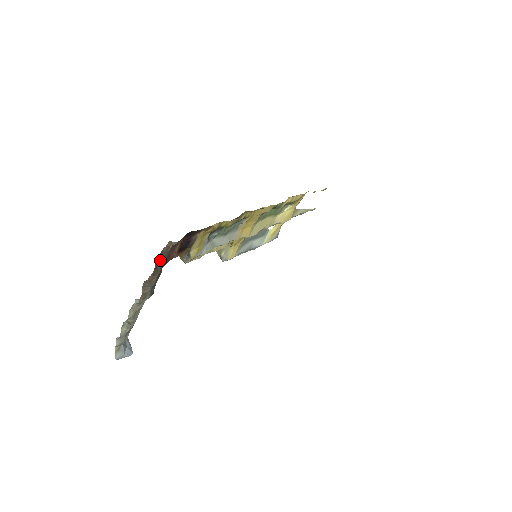
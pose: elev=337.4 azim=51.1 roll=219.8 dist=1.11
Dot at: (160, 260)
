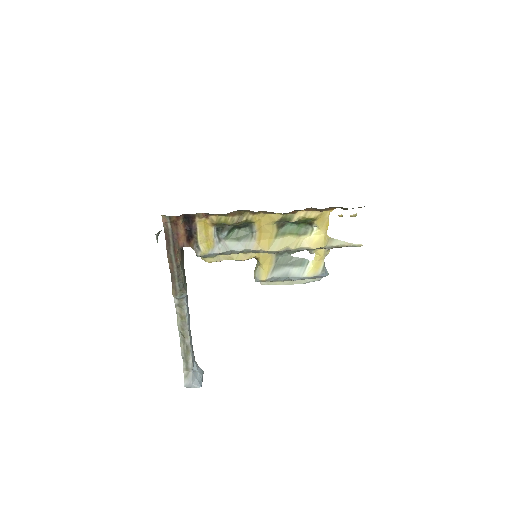
Dot at: (168, 242)
